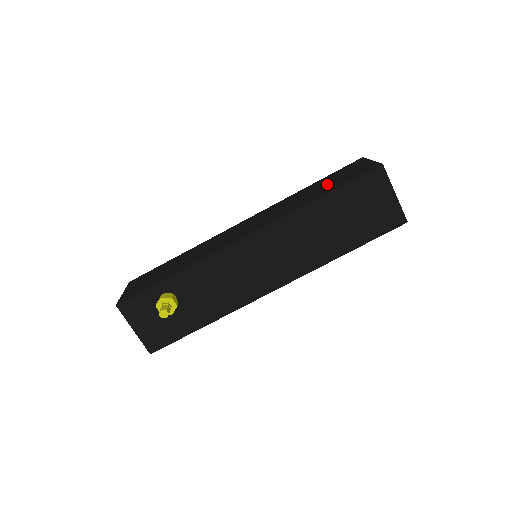
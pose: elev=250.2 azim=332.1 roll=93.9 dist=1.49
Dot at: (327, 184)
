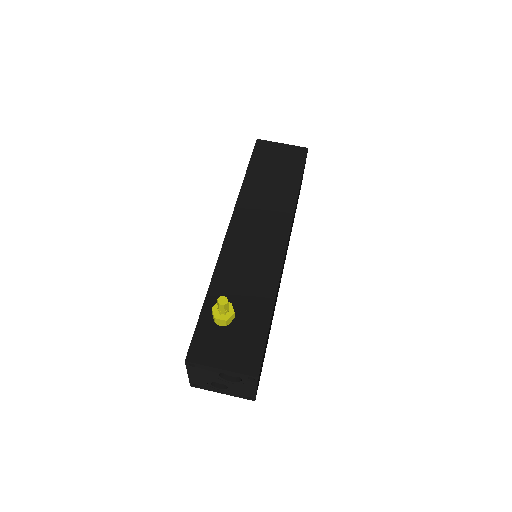
Dot at: occluded
